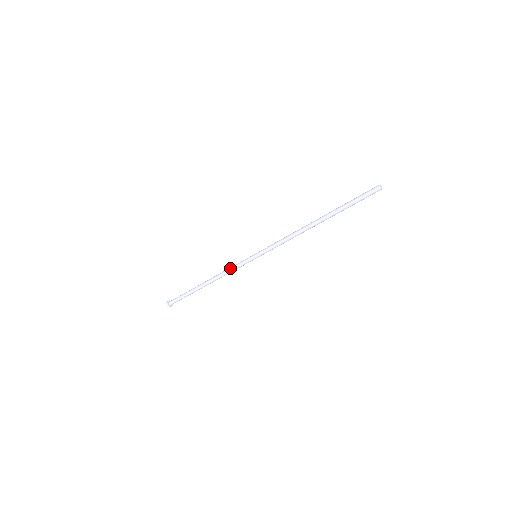
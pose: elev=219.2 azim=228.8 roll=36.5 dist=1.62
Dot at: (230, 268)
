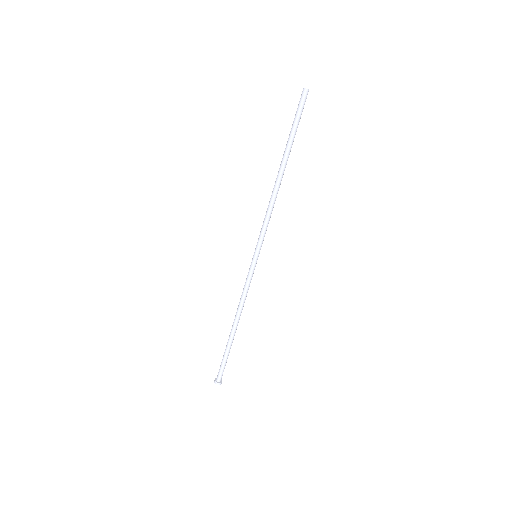
Dot at: (243, 289)
